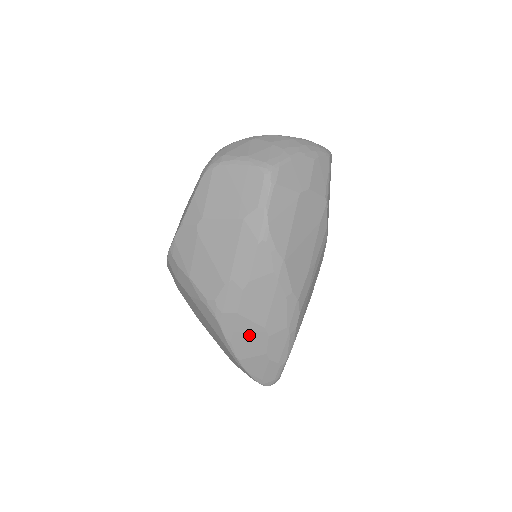
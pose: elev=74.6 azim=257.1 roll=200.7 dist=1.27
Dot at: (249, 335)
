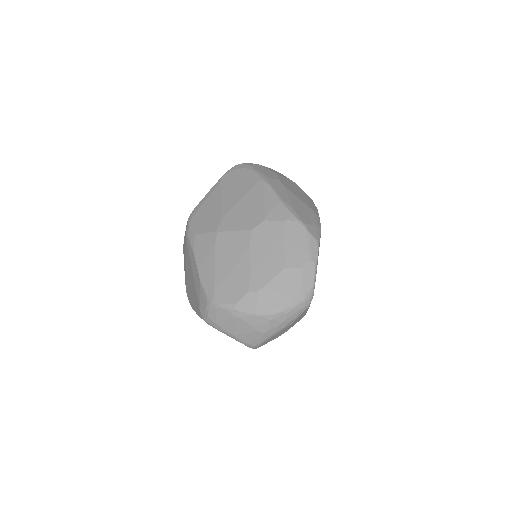
Dot at: occluded
